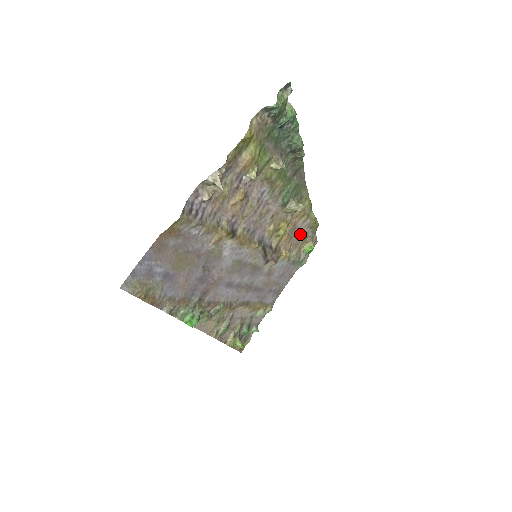
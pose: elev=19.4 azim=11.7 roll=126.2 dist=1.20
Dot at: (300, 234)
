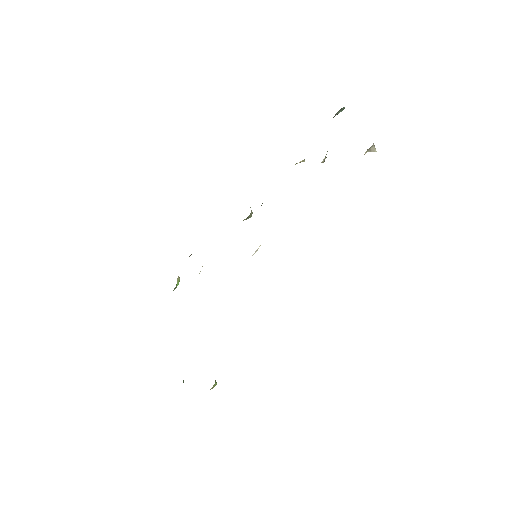
Dot at: occluded
